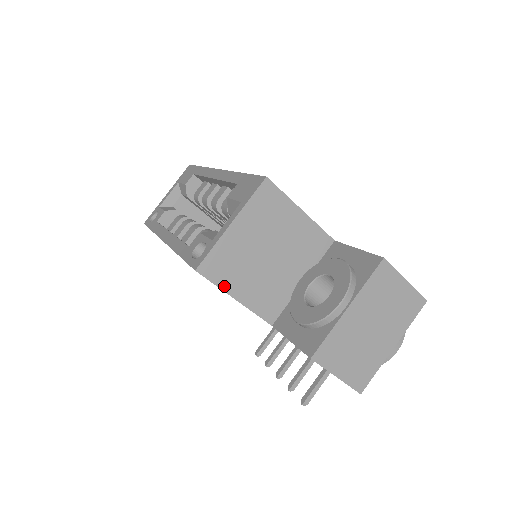
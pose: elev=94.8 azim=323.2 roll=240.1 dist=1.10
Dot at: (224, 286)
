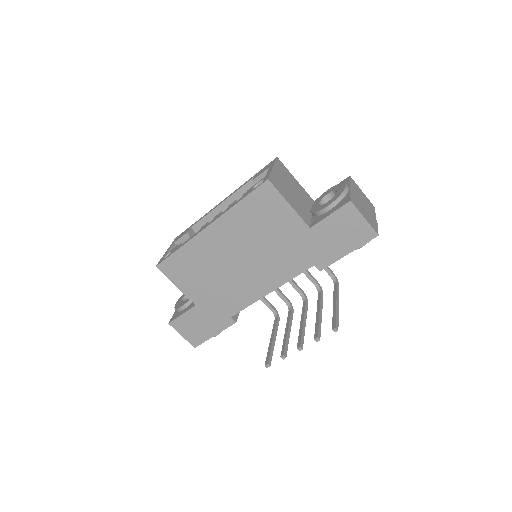
Dot at: (282, 194)
